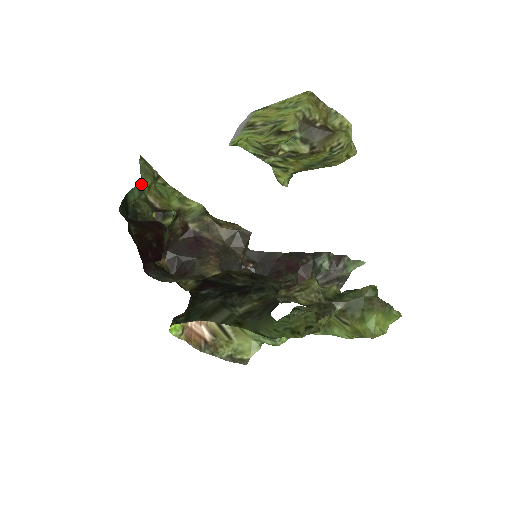
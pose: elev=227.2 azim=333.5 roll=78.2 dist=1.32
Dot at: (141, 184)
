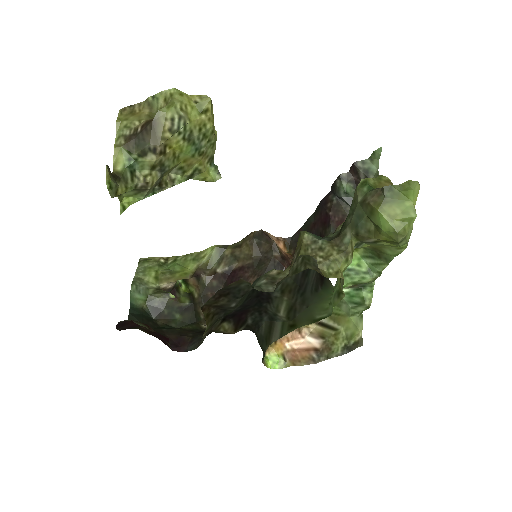
Dot at: (137, 287)
